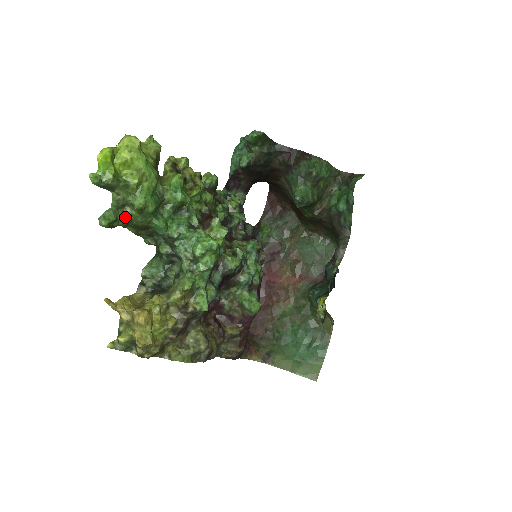
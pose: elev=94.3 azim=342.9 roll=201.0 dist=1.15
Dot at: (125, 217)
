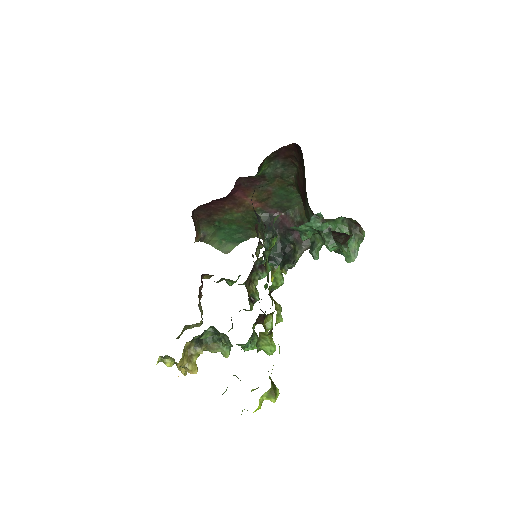
Dot at: occluded
